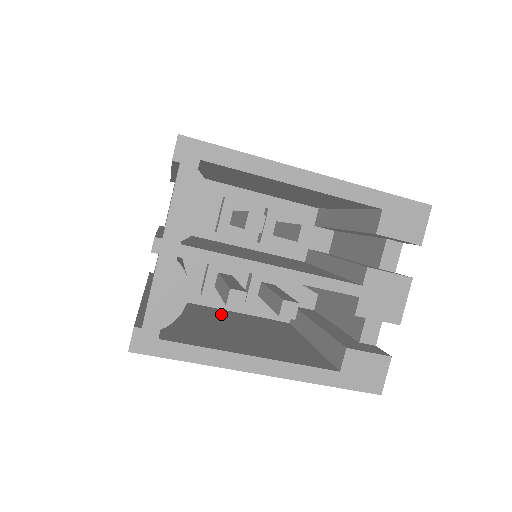
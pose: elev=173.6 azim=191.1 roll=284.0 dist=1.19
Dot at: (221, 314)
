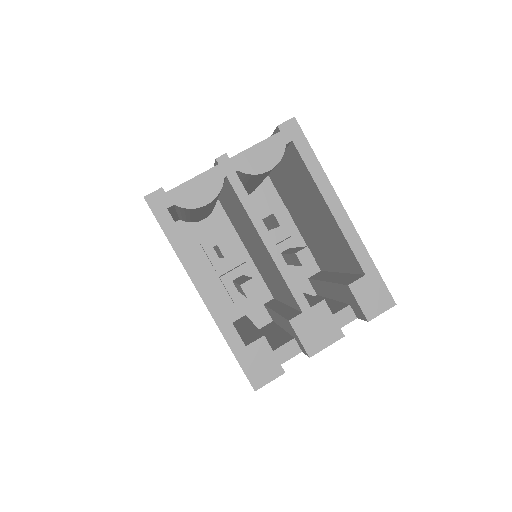
Dot at: occluded
